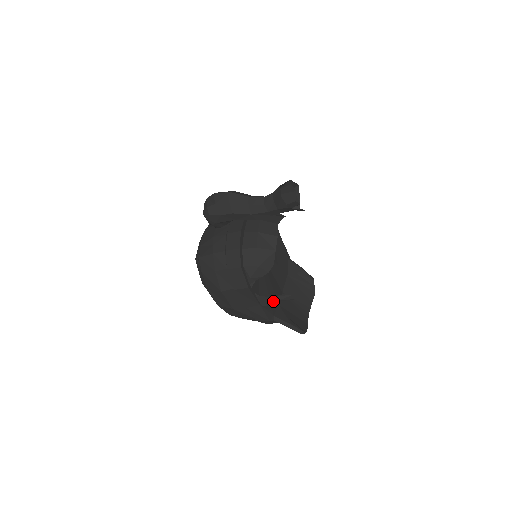
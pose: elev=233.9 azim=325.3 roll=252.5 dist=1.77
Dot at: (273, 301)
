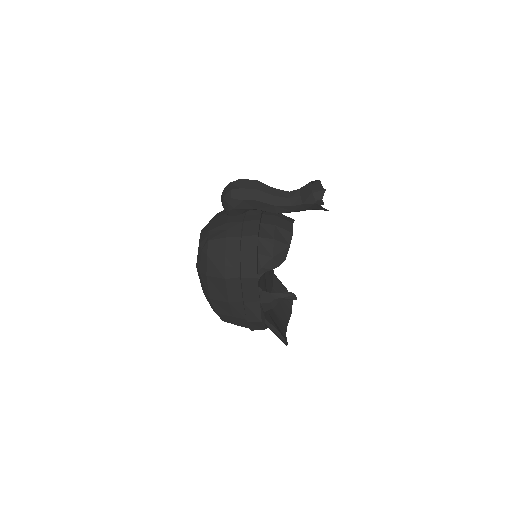
Dot at: (275, 298)
